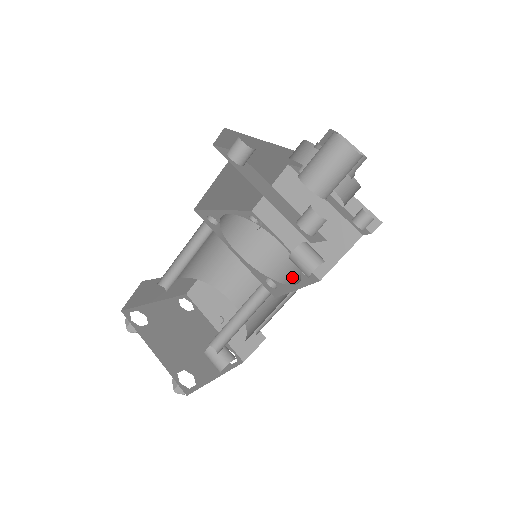
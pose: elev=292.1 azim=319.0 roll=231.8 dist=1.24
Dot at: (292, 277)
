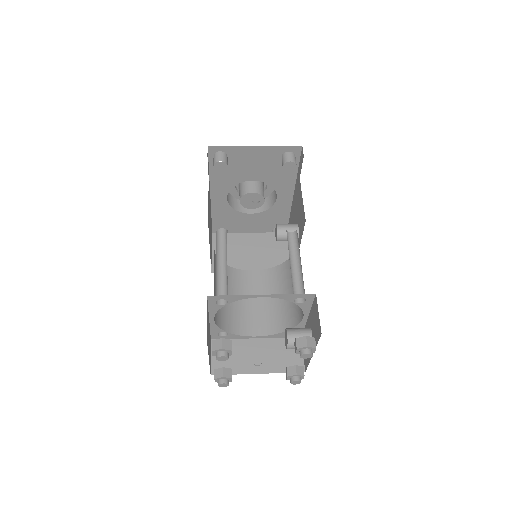
Dot at: (281, 272)
